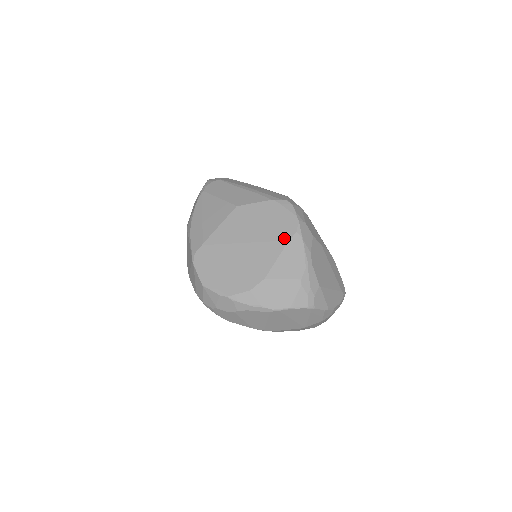
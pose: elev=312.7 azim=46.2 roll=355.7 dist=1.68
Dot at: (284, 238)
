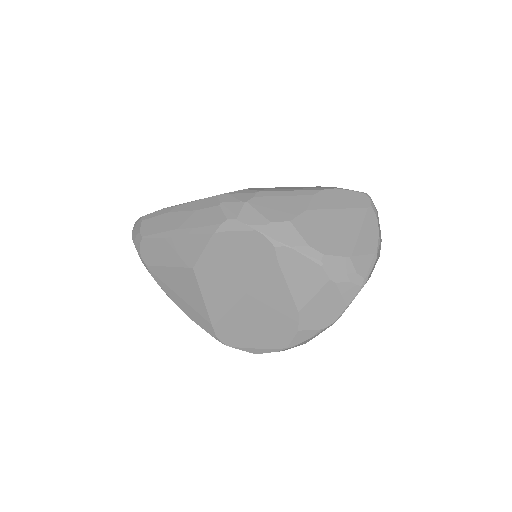
Dot at: (271, 263)
